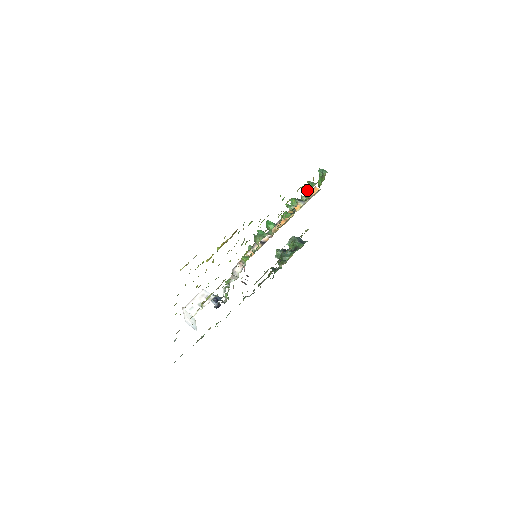
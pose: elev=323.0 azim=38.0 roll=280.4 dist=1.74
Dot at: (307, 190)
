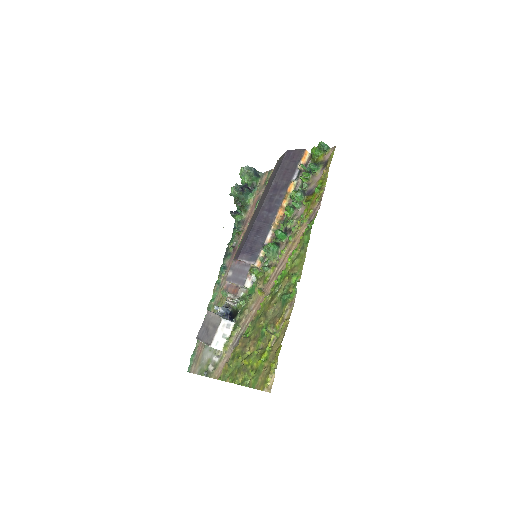
Dot at: (304, 167)
